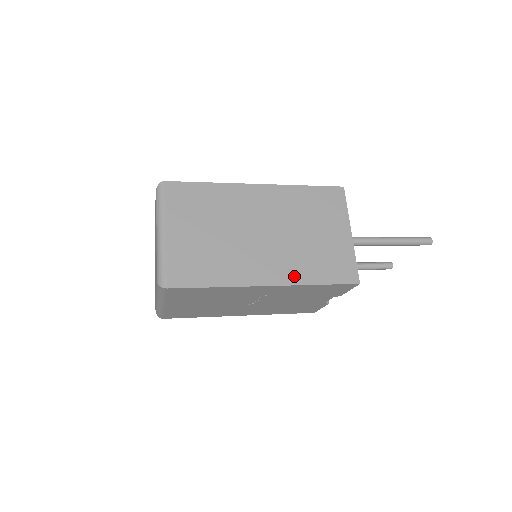
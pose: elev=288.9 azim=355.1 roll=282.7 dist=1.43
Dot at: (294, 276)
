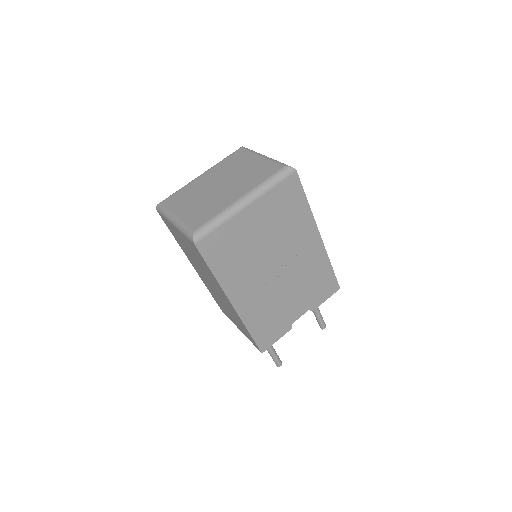
Dot at: occluded
